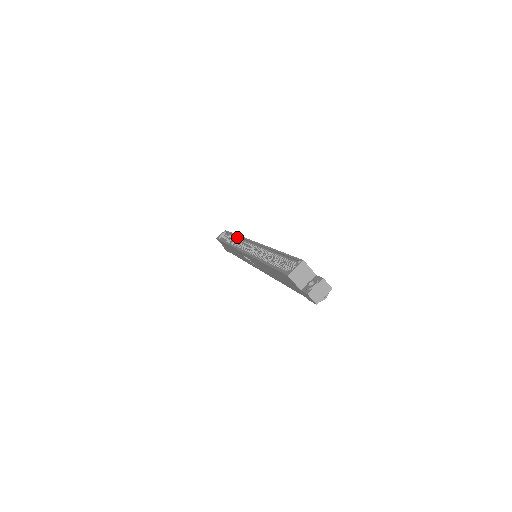
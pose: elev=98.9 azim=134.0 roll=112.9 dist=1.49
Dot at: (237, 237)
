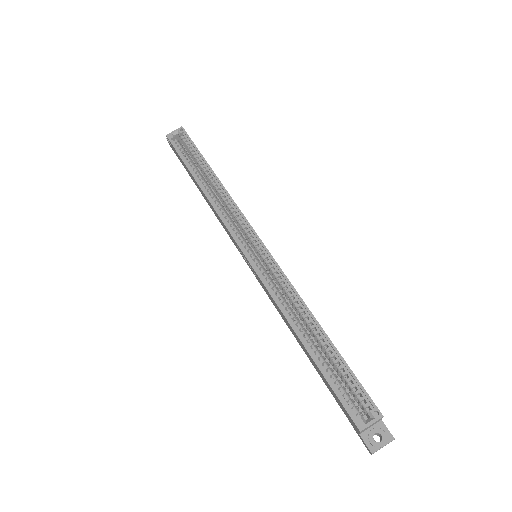
Dot at: (218, 184)
